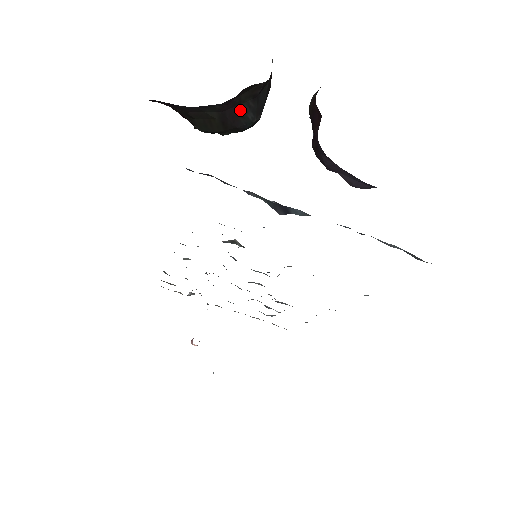
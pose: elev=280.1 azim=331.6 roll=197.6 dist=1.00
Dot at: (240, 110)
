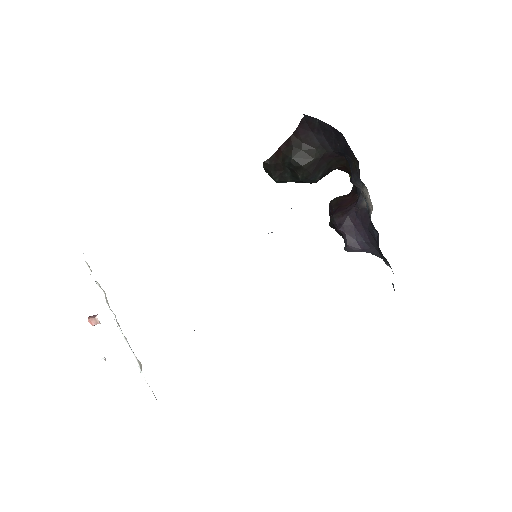
Dot at: (323, 166)
